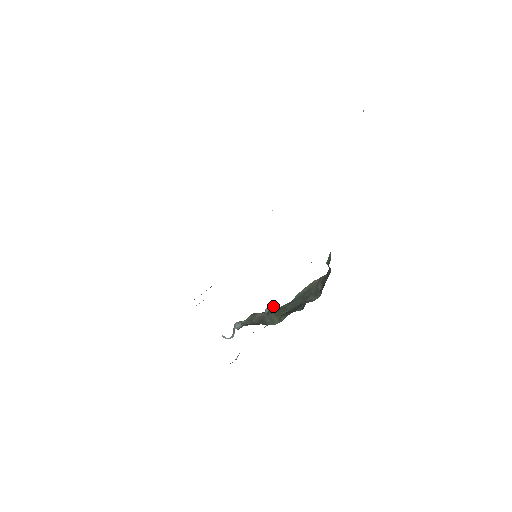
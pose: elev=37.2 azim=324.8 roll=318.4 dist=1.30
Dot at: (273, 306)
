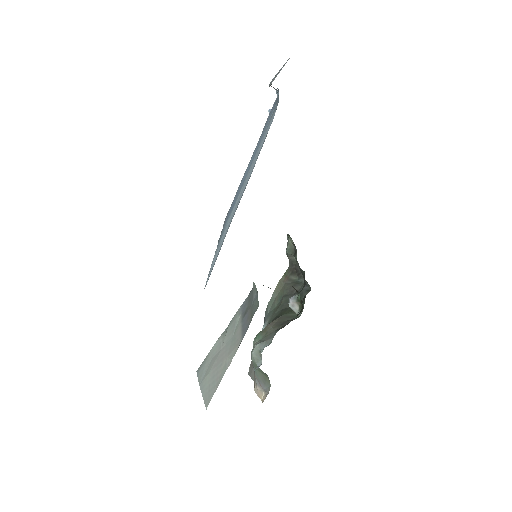
Dot at: (295, 294)
